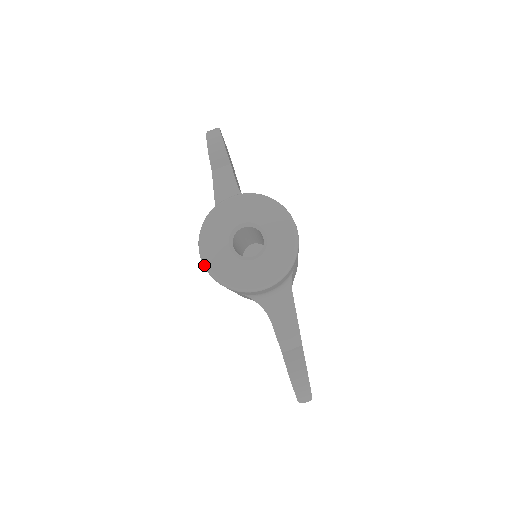
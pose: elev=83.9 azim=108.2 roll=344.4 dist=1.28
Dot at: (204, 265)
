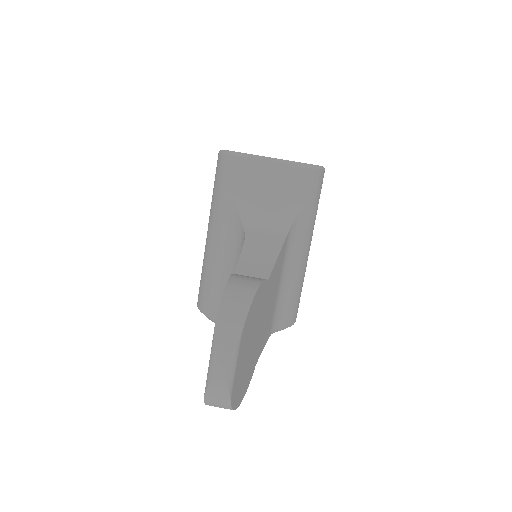
Dot at: (220, 150)
